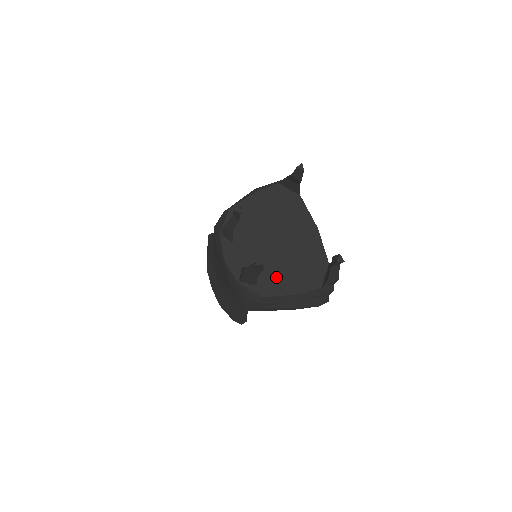
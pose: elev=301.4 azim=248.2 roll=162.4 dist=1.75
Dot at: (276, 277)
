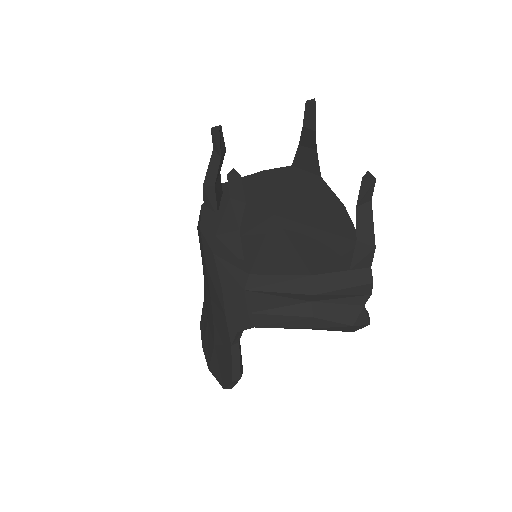
Dot at: (275, 252)
